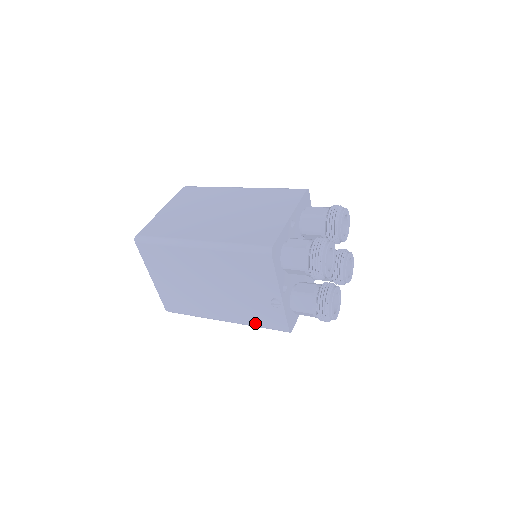
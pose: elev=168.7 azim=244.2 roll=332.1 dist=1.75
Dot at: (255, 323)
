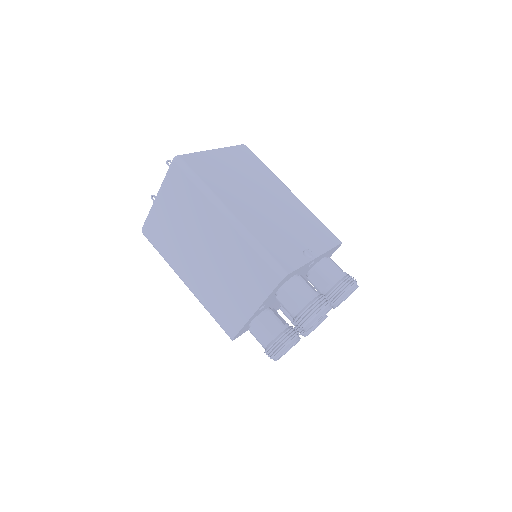
Dot at: occluded
